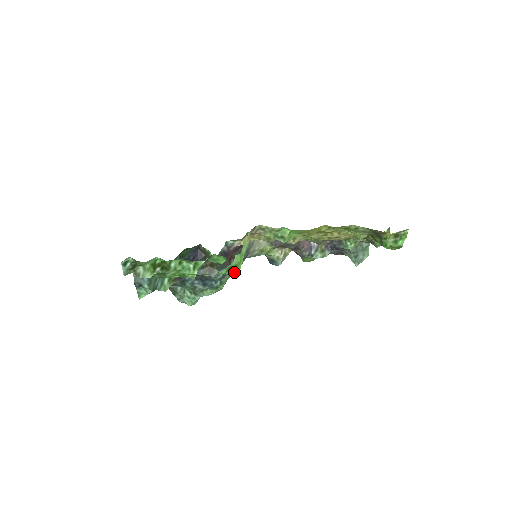
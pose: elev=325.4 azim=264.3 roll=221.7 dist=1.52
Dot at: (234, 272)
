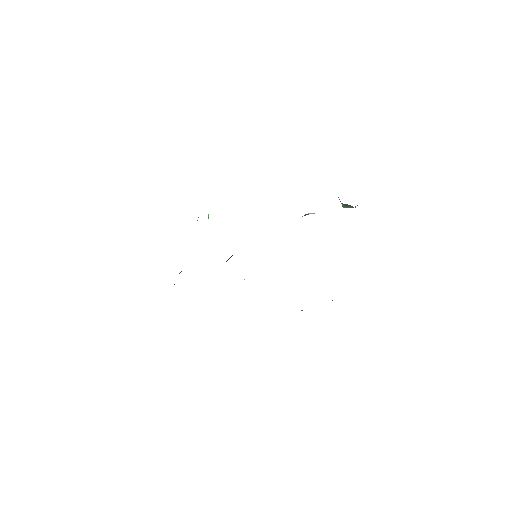
Dot at: occluded
